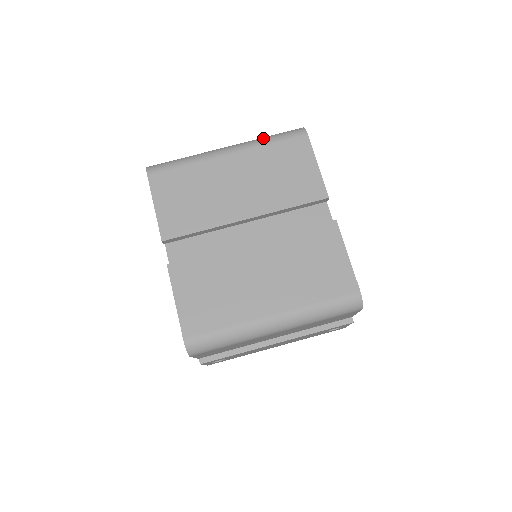
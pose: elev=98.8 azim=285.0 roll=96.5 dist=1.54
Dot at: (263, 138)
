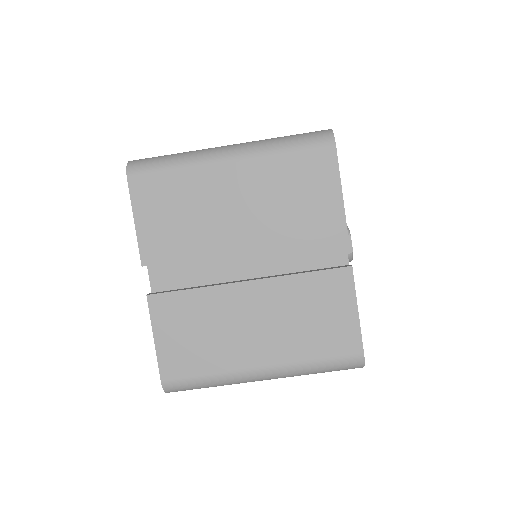
Dot at: (277, 141)
